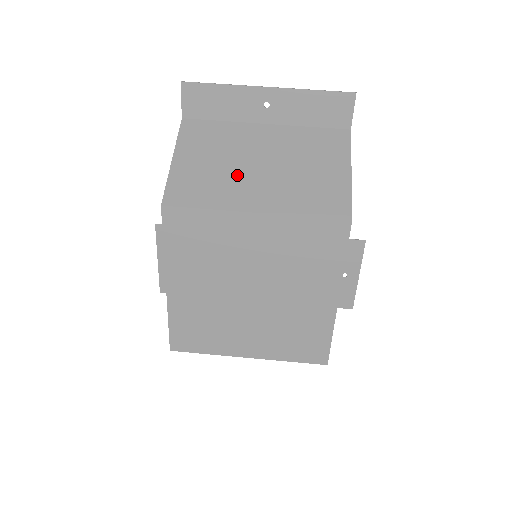
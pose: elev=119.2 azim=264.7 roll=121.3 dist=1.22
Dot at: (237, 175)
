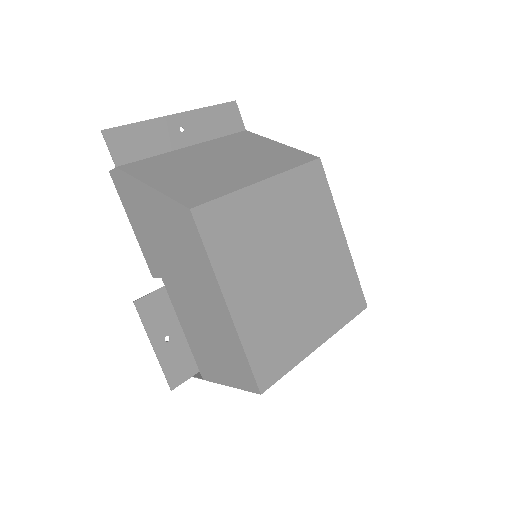
Dot at: (216, 172)
